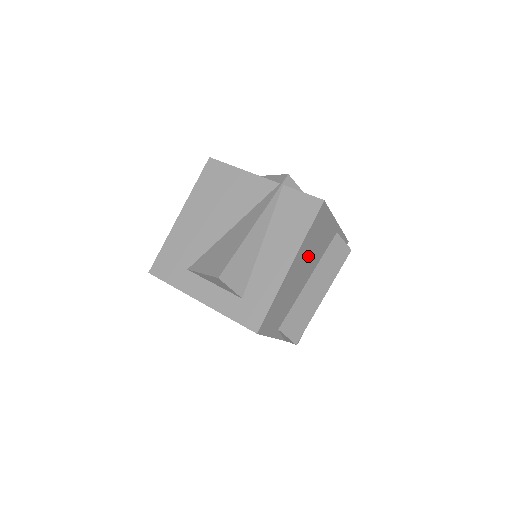
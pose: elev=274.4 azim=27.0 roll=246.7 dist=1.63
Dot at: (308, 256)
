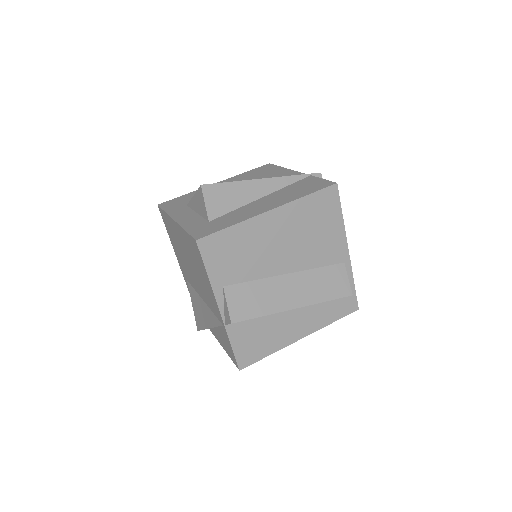
Dot at: (296, 234)
